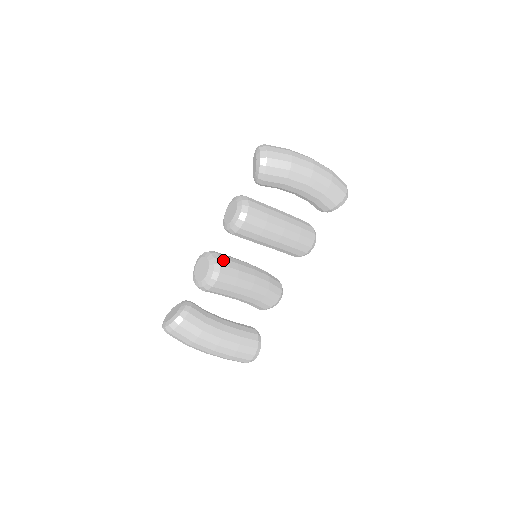
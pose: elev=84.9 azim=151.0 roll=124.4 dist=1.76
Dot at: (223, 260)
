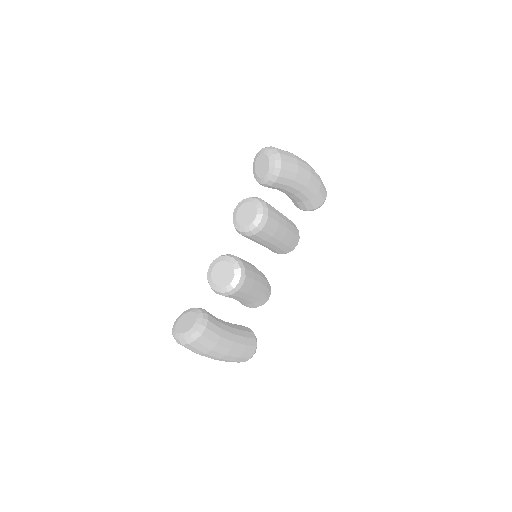
Dot at: (244, 263)
